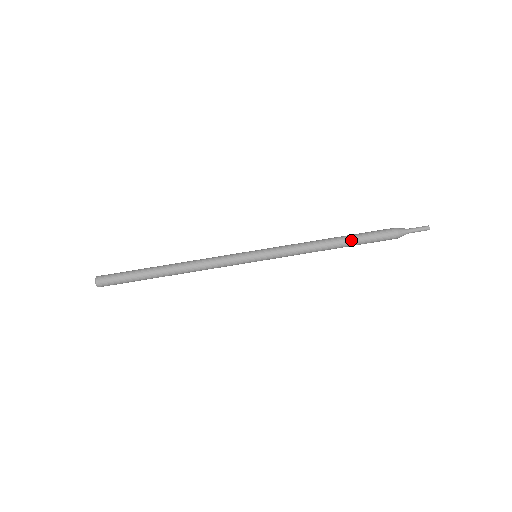
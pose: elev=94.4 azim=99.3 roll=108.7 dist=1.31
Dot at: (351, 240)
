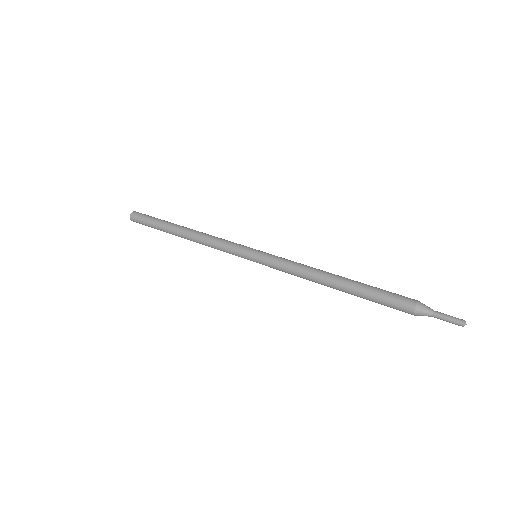
Dot at: (356, 283)
